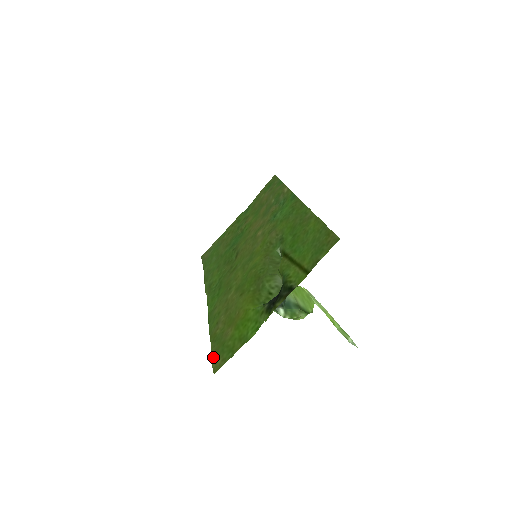
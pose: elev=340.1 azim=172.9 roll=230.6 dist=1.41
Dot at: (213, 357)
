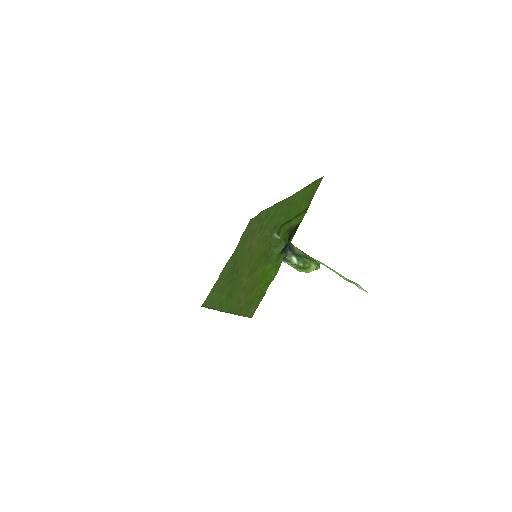
Dot at: (245, 314)
